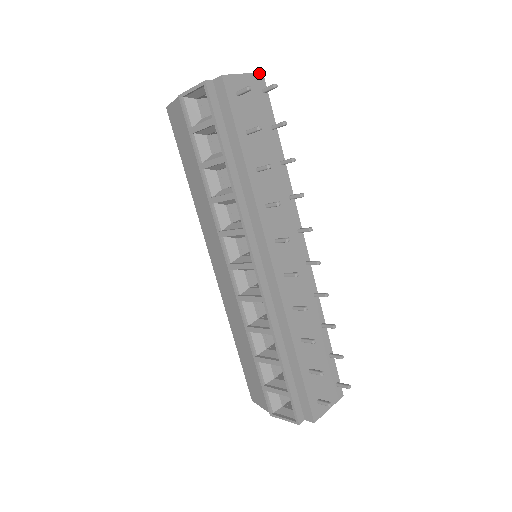
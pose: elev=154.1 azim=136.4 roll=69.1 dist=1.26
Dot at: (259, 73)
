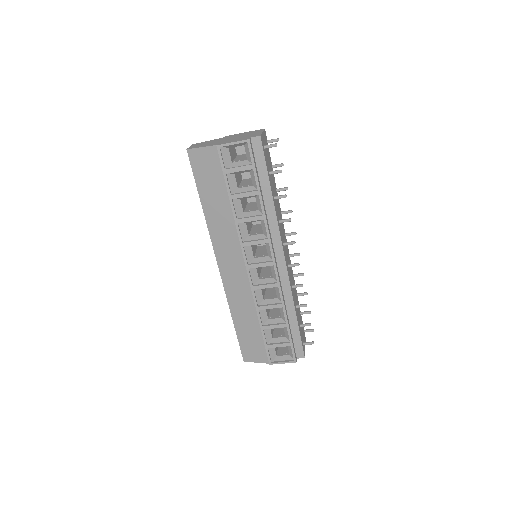
Dot at: (264, 130)
